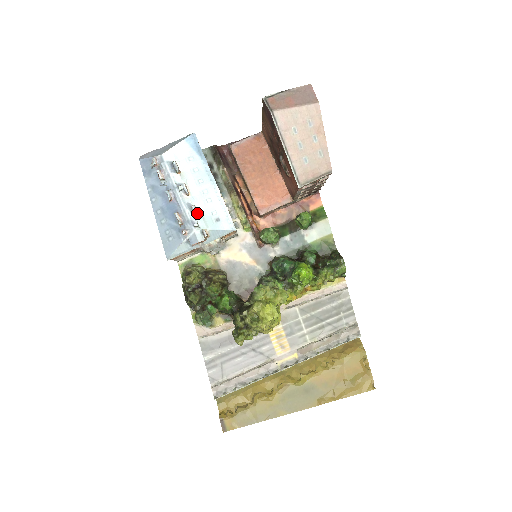
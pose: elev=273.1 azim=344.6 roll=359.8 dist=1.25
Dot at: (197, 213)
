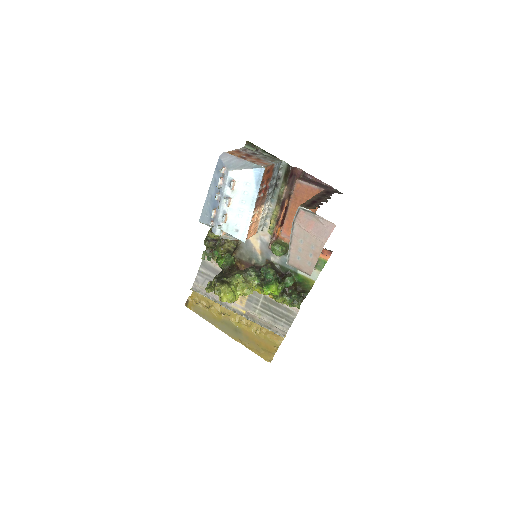
Dot at: (224, 221)
